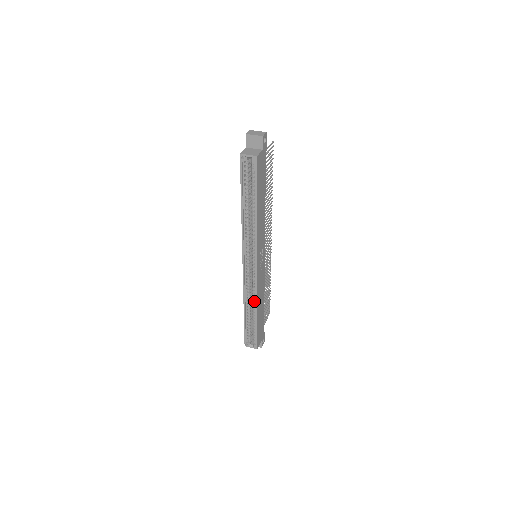
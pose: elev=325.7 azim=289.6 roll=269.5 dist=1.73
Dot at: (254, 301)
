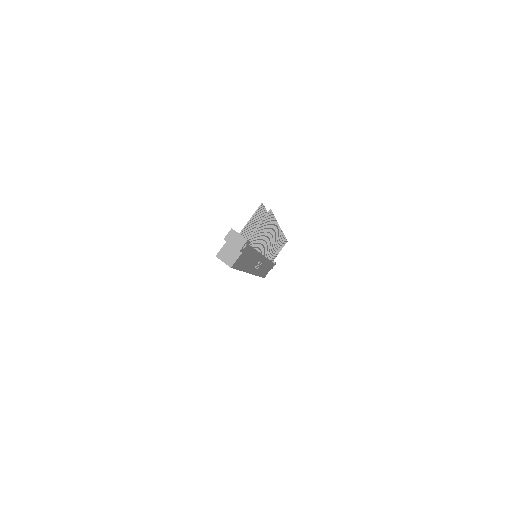
Dot at: occluded
